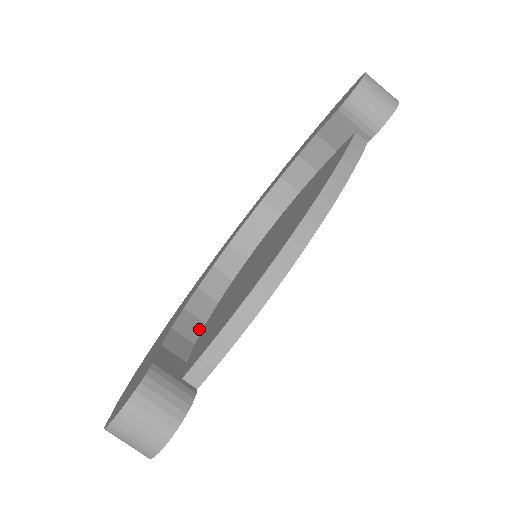
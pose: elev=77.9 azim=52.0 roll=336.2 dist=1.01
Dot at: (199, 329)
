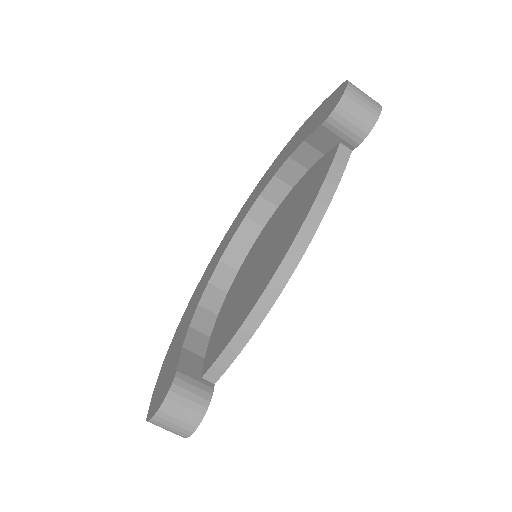
Dot at: (213, 322)
